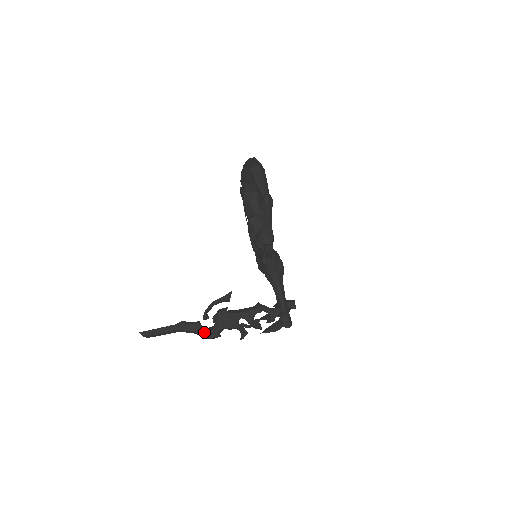
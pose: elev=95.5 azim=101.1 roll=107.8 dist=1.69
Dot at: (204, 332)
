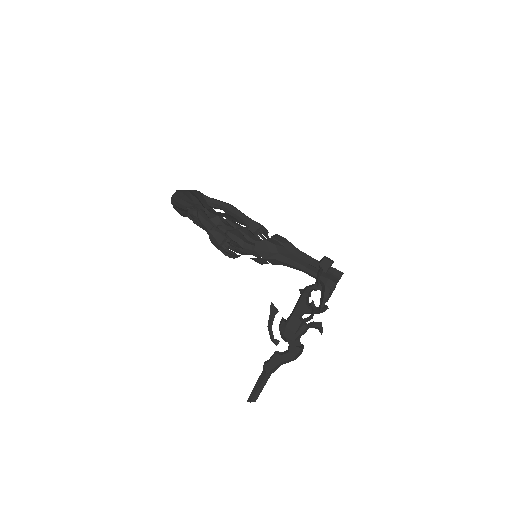
Dot at: (286, 356)
